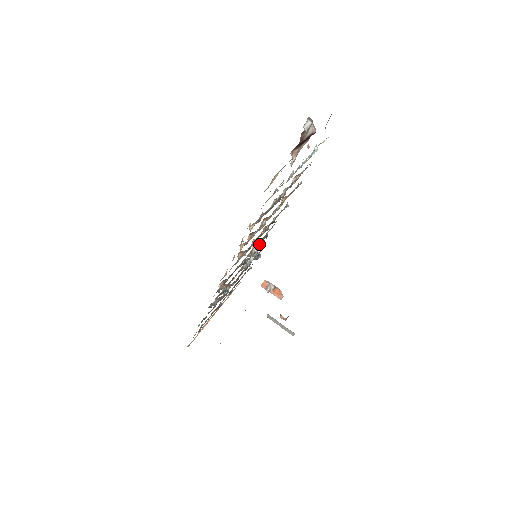
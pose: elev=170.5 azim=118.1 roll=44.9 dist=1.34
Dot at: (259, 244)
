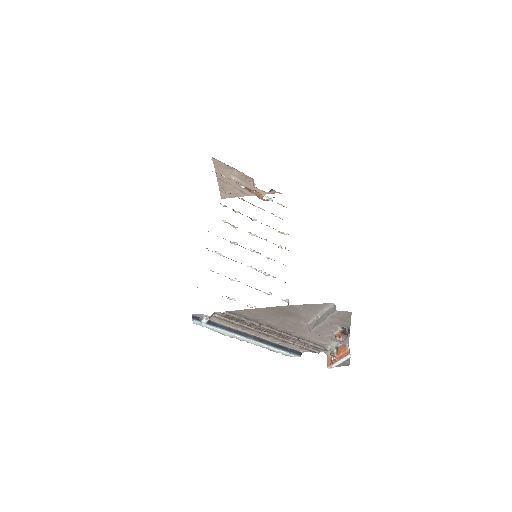
Dot at: occluded
